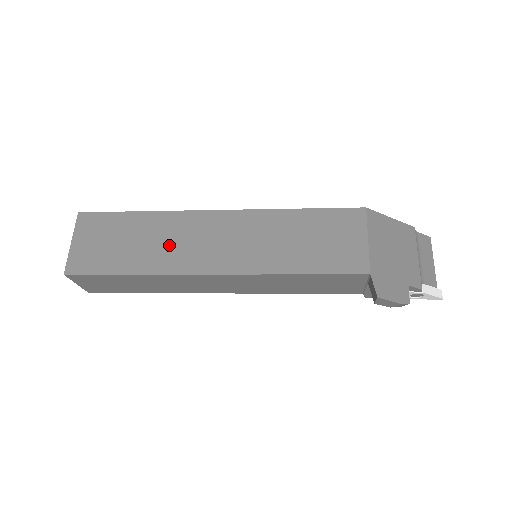
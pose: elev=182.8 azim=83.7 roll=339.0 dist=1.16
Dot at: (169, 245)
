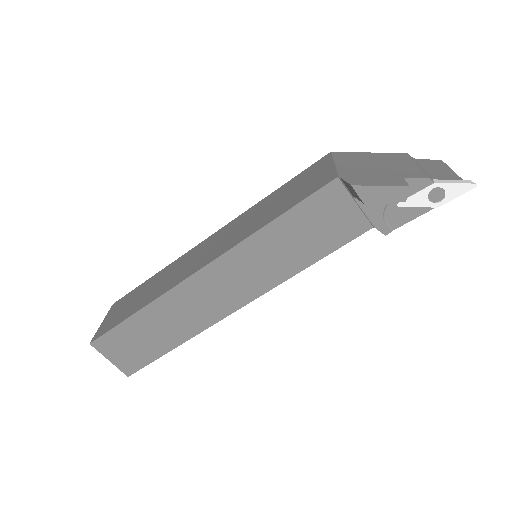
Dot at: (170, 277)
